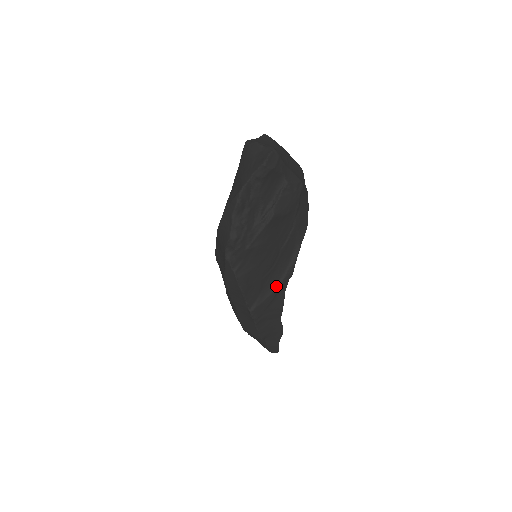
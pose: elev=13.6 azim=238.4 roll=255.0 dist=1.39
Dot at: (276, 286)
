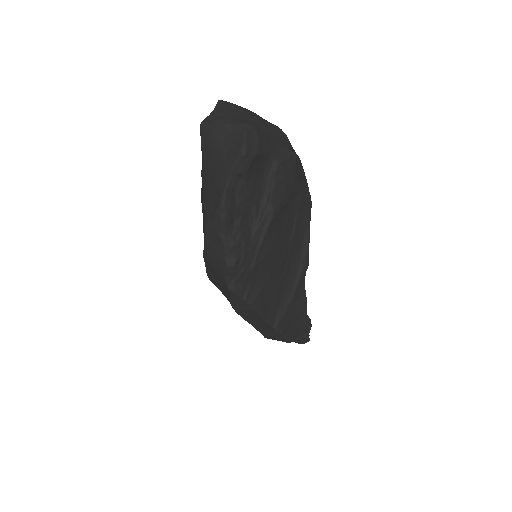
Dot at: (294, 286)
